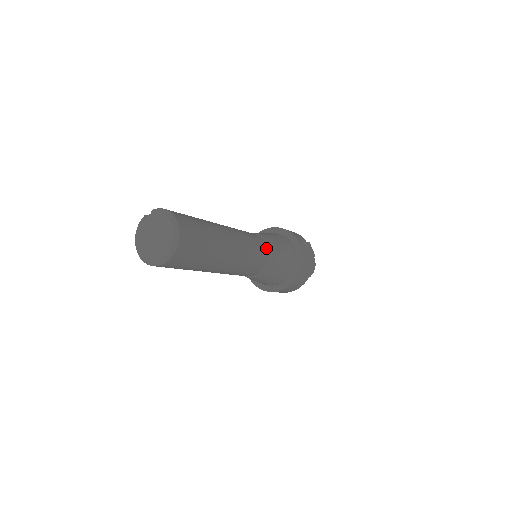
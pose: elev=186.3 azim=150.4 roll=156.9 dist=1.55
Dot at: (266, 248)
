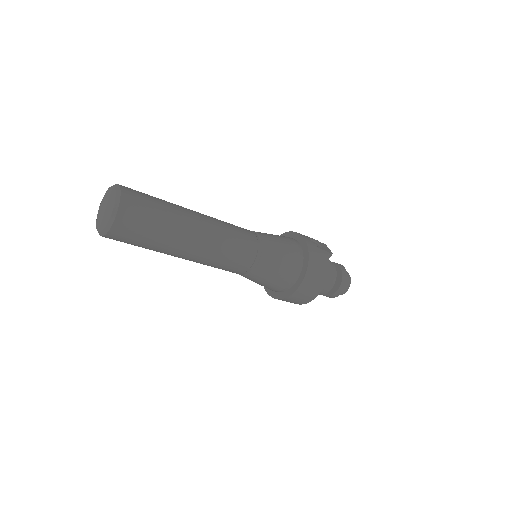
Dot at: (255, 237)
